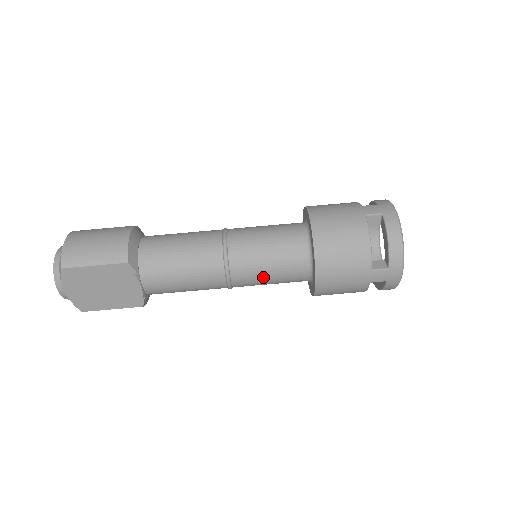
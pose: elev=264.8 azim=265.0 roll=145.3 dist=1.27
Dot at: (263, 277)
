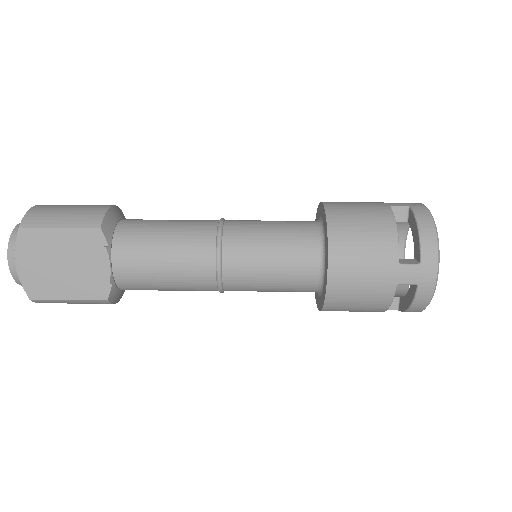
Dot at: (262, 270)
